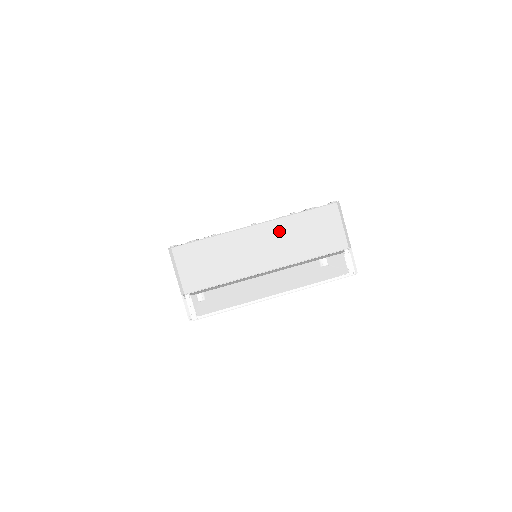
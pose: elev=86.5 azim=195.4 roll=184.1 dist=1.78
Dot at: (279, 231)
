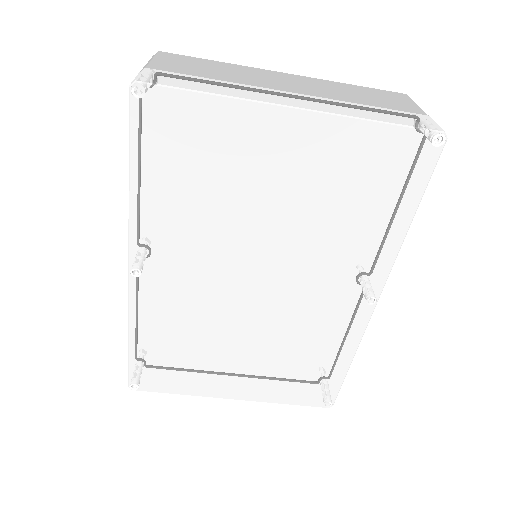
Dot at: (320, 83)
